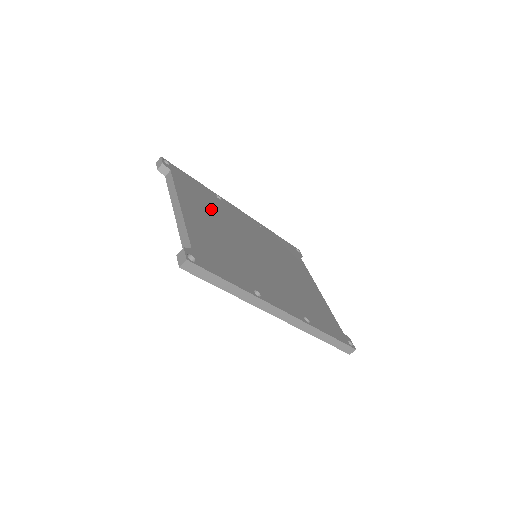
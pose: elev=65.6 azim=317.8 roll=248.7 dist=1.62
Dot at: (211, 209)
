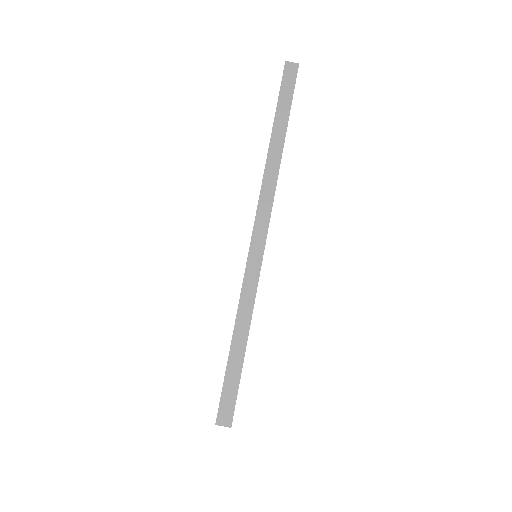
Dot at: occluded
